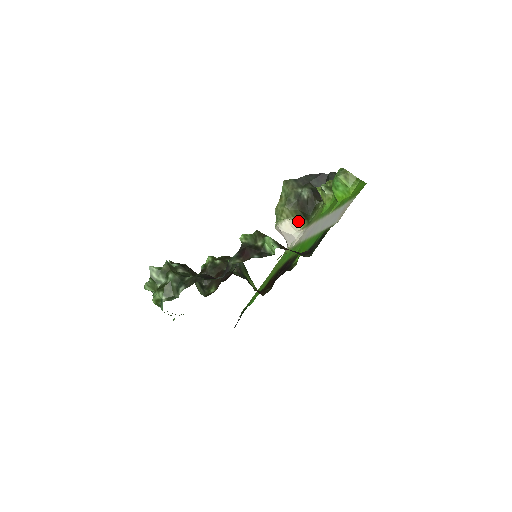
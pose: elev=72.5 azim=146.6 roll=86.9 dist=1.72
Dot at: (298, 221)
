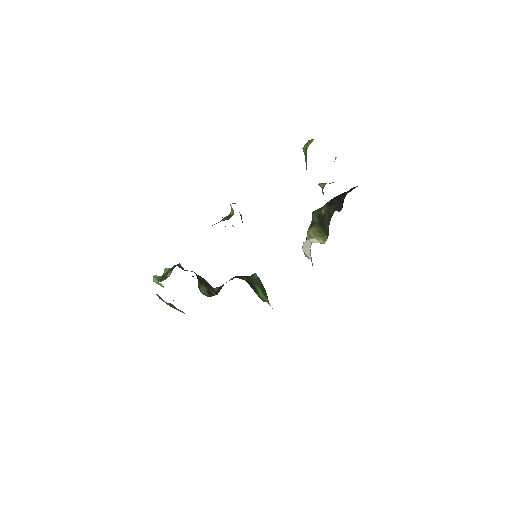
Dot at: (321, 239)
